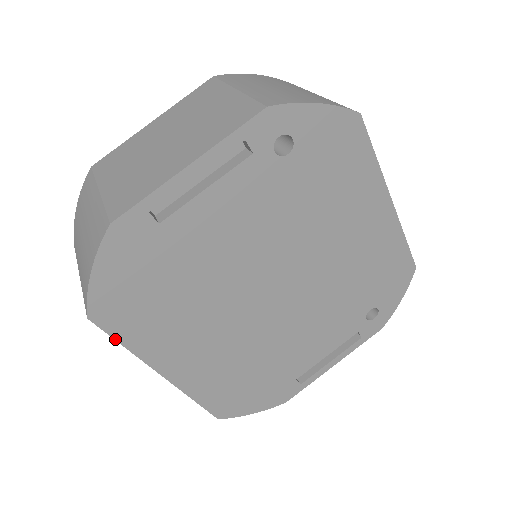
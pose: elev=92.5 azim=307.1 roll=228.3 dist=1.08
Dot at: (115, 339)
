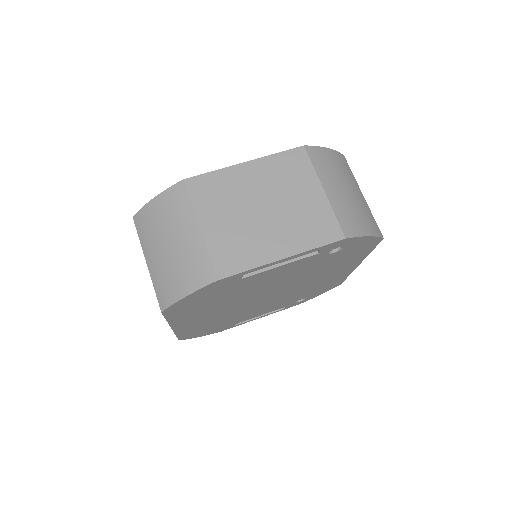
Dot at: (165, 318)
